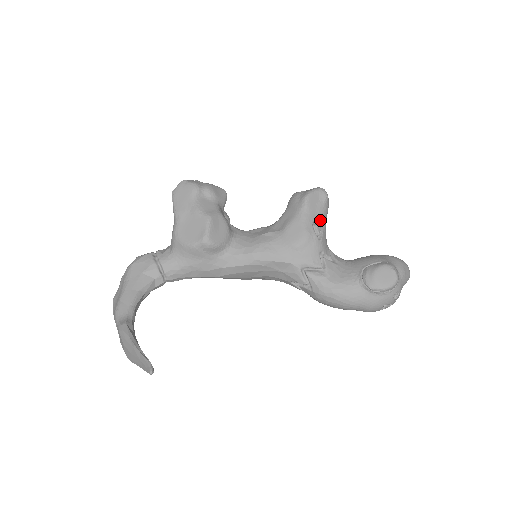
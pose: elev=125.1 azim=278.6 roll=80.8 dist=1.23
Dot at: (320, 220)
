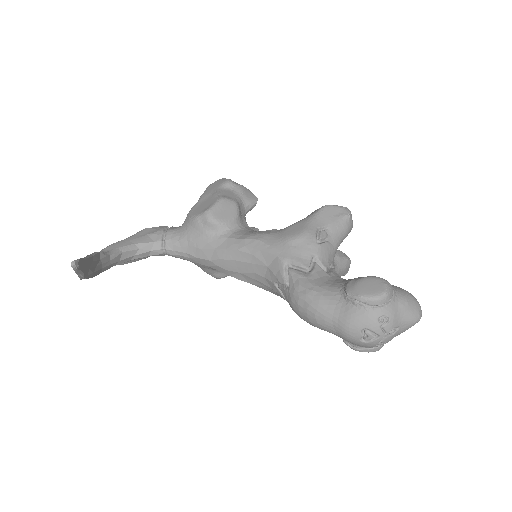
Dot at: (330, 231)
